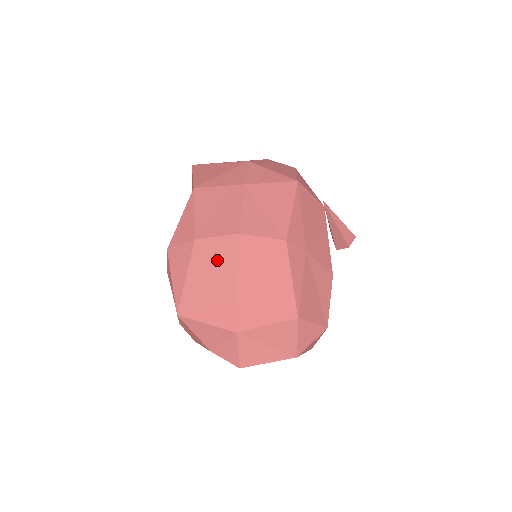
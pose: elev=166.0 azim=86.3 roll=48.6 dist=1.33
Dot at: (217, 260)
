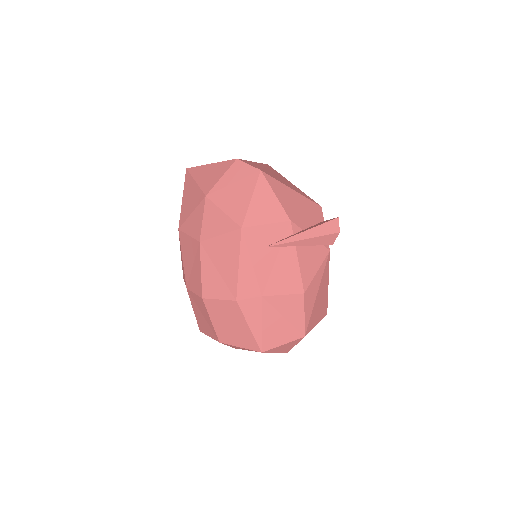
Dot at: (201, 309)
